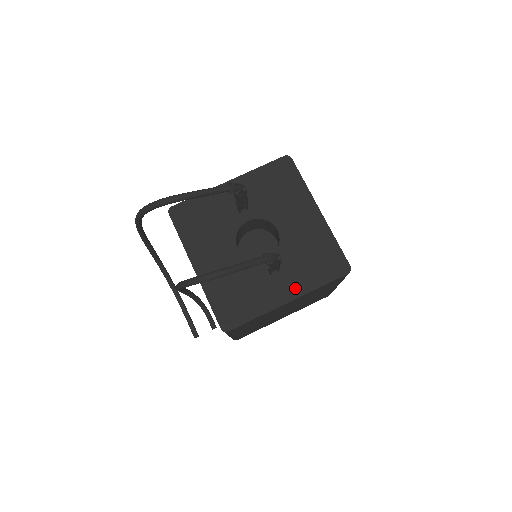
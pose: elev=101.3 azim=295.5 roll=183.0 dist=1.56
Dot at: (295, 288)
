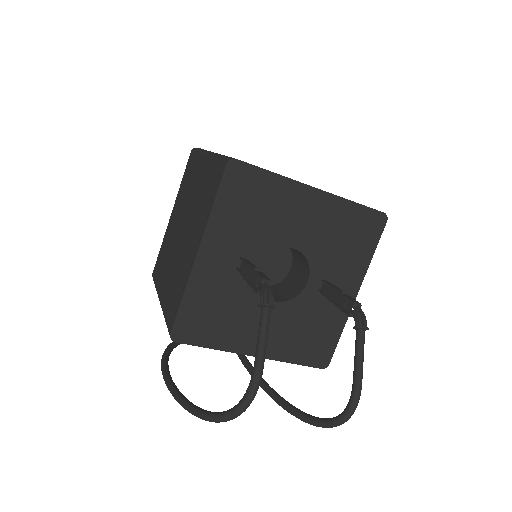
Dot at: (353, 280)
